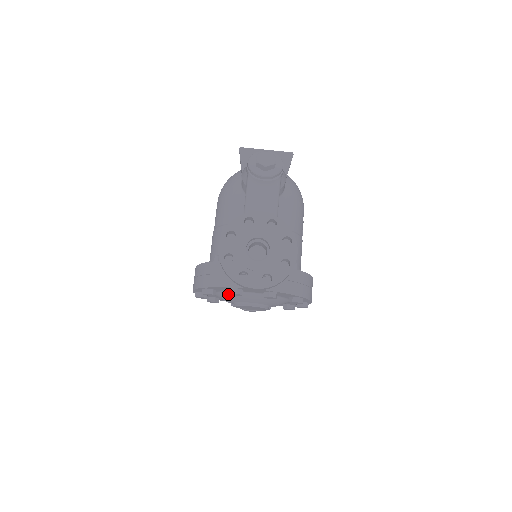
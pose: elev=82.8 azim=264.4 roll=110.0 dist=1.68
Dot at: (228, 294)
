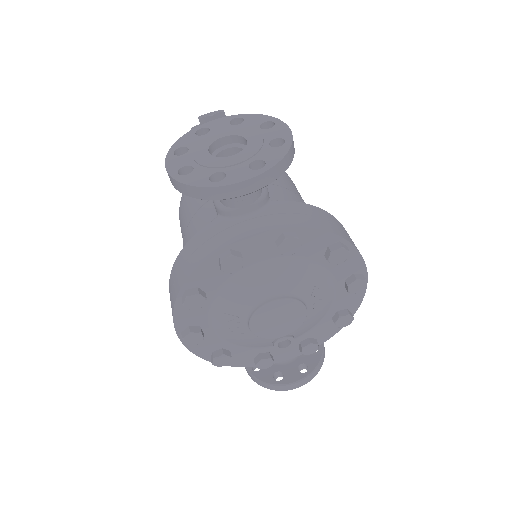
Dot at: (227, 294)
